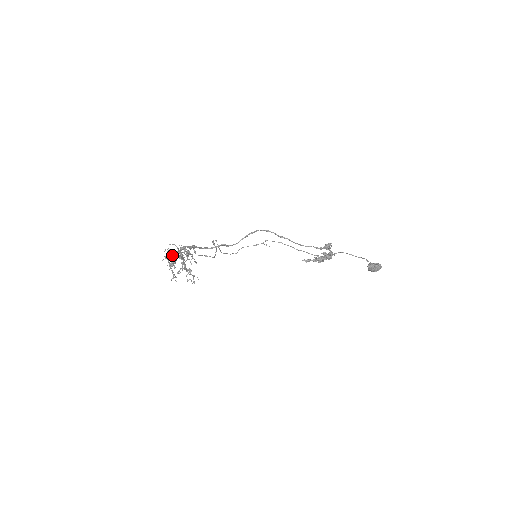
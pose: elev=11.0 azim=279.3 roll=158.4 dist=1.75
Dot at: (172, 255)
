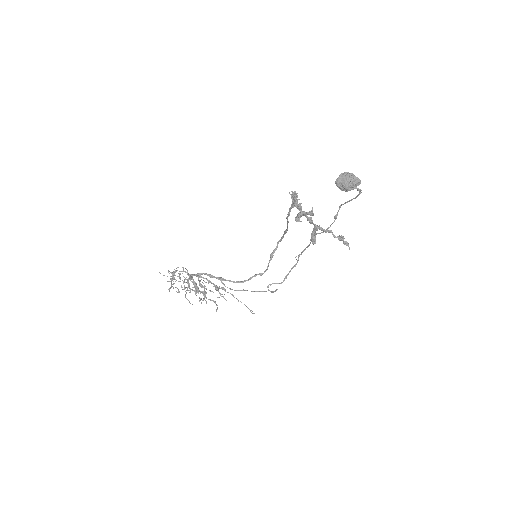
Dot at: occluded
